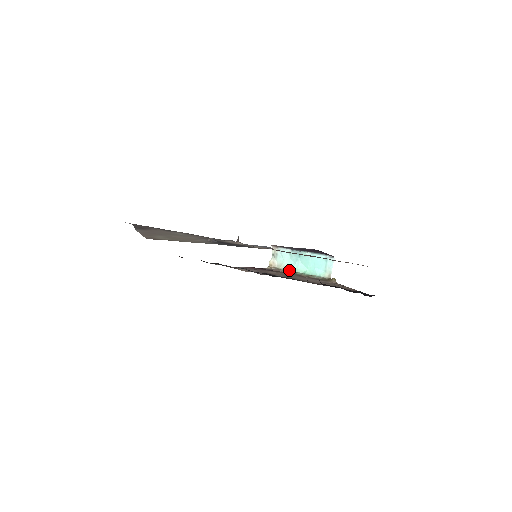
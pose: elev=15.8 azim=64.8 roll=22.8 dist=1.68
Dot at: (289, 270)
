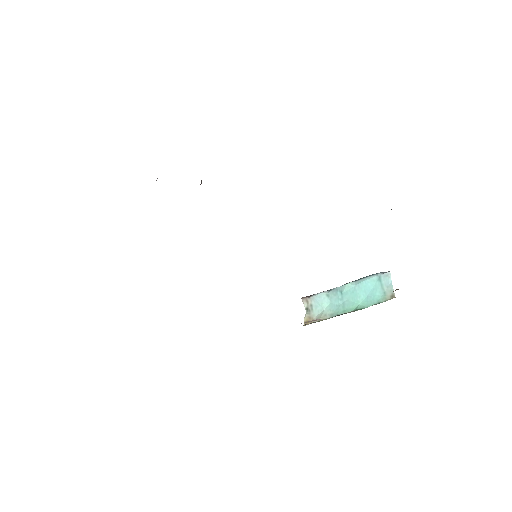
Dot at: (333, 316)
